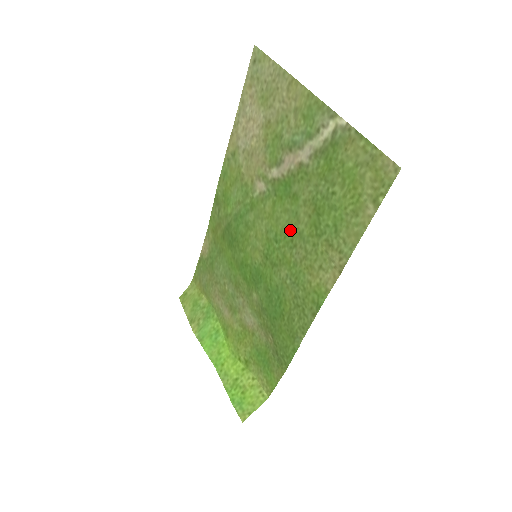
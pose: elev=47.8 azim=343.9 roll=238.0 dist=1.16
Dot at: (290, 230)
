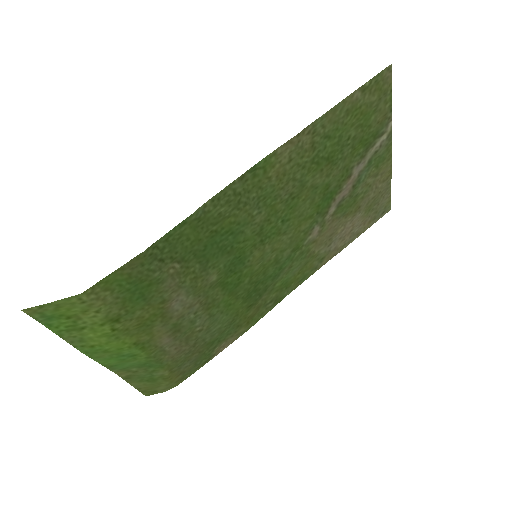
Dot at: (300, 199)
